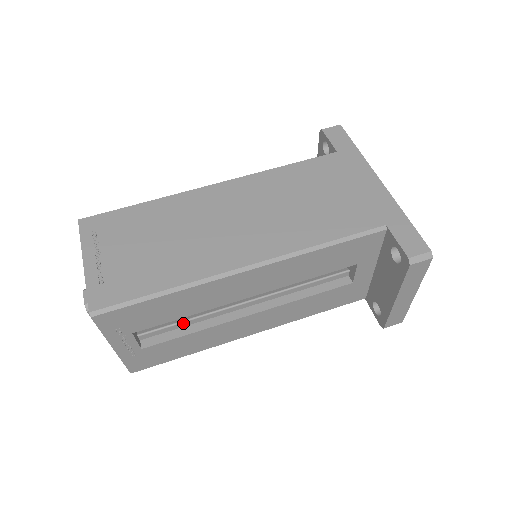
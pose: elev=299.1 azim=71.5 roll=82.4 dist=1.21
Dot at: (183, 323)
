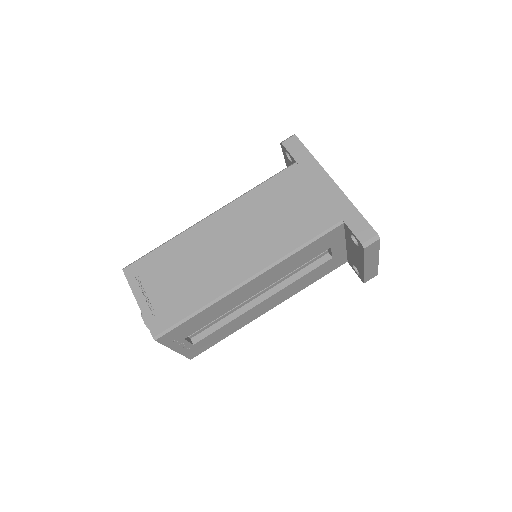
Dot at: (217, 320)
